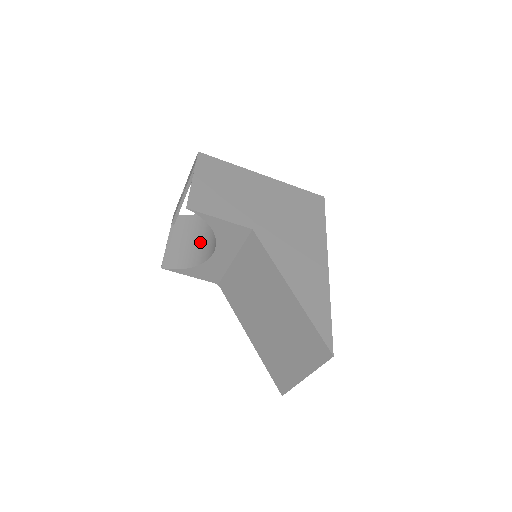
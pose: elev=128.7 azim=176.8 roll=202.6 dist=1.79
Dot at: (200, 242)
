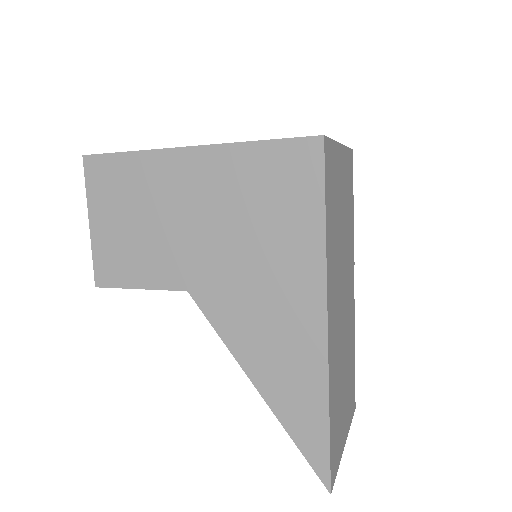
Dot at: occluded
